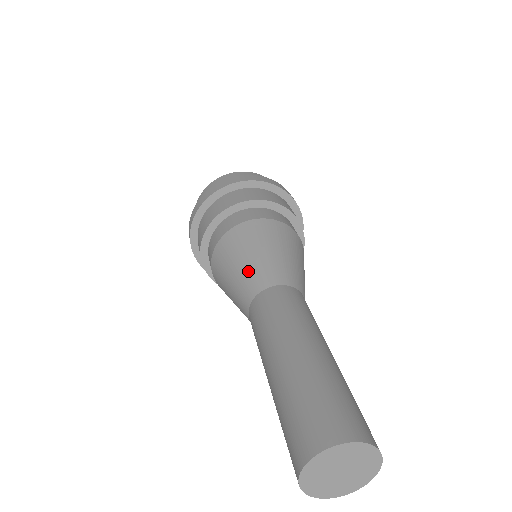
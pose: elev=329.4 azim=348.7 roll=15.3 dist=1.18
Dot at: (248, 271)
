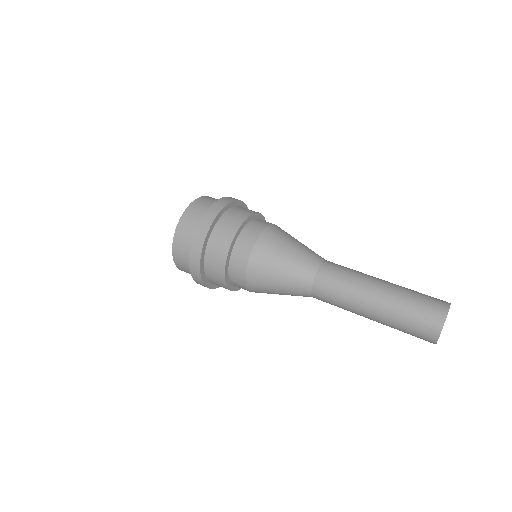
Dot at: (297, 263)
